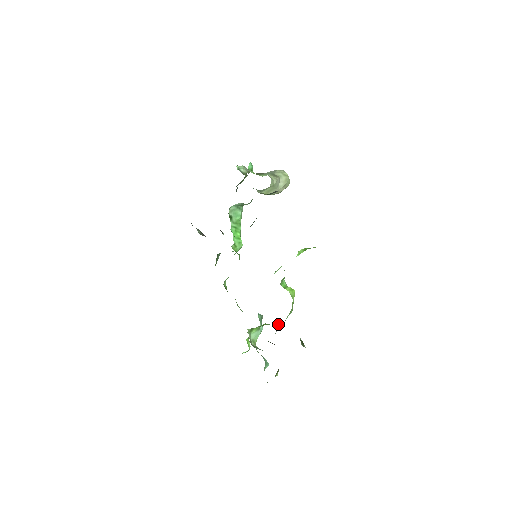
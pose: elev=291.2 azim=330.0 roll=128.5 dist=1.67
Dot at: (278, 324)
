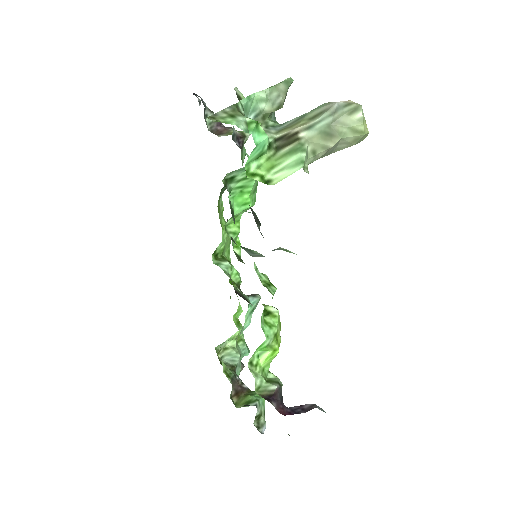
Dot at: occluded
